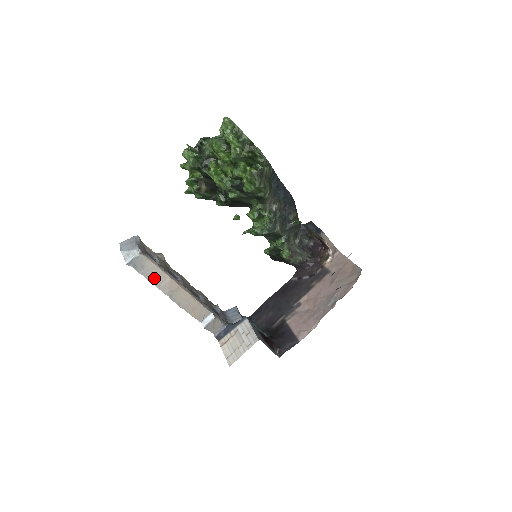
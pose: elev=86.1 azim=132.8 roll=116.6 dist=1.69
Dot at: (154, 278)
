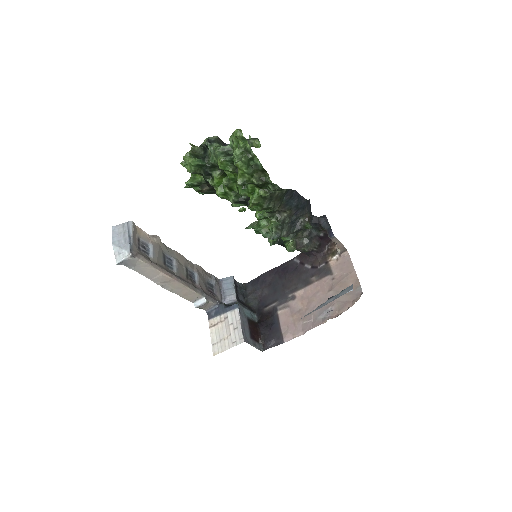
Dot at: (146, 273)
